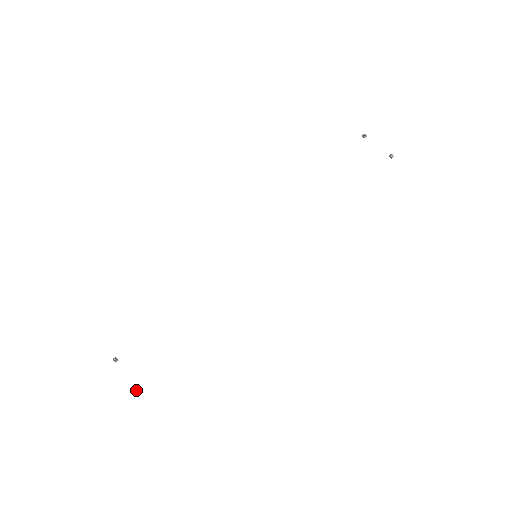
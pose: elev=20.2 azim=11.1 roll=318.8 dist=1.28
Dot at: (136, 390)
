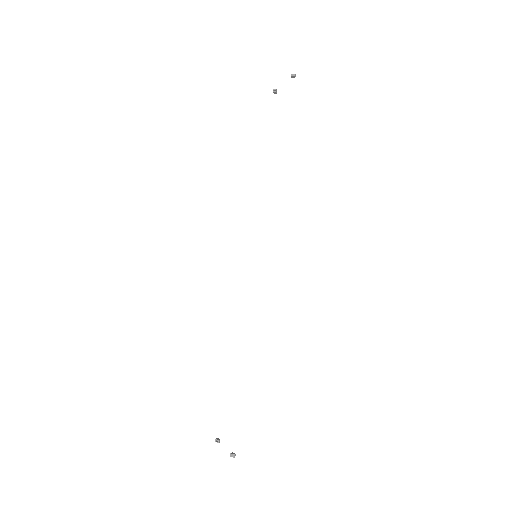
Dot at: (232, 456)
